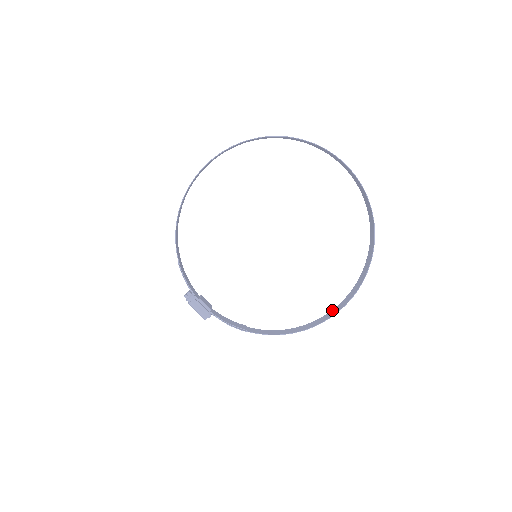
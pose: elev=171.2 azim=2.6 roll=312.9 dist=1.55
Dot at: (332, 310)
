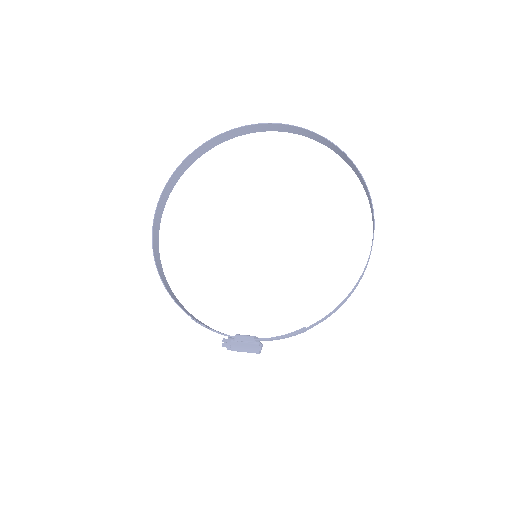
Dot at: occluded
